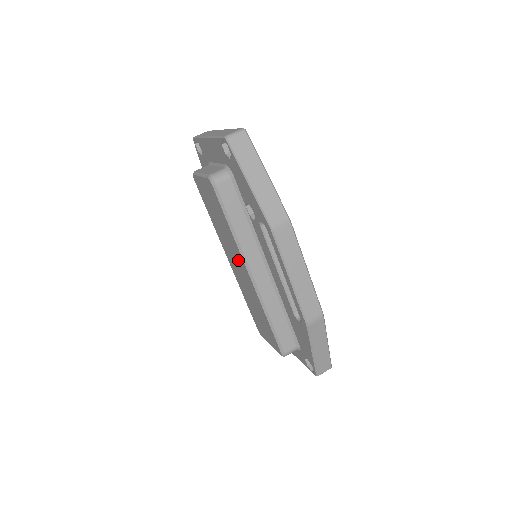
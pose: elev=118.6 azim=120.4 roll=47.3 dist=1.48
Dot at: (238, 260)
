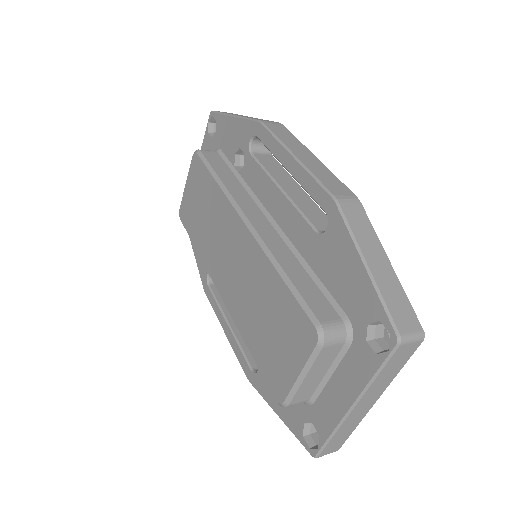
Dot at: (228, 233)
